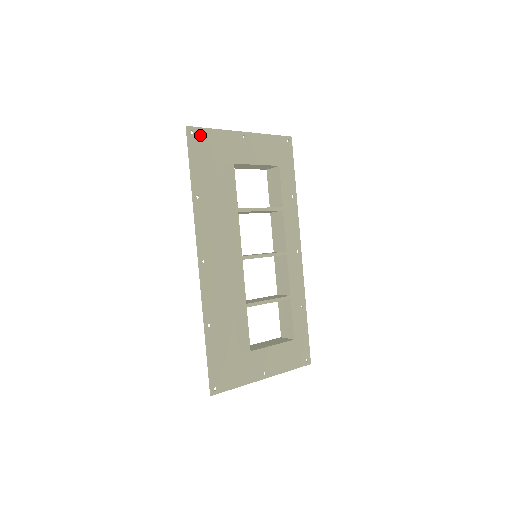
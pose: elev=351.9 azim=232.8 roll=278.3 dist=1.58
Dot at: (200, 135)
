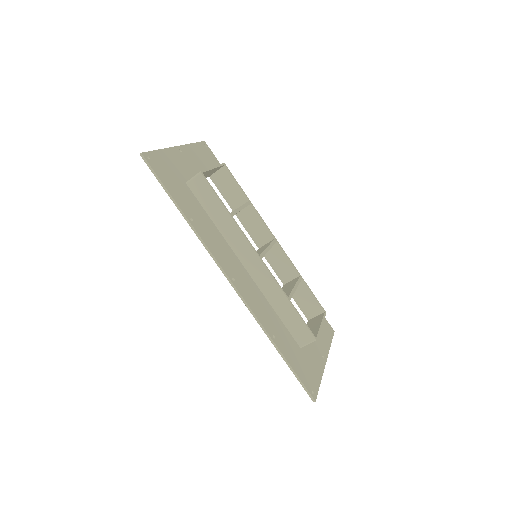
Dot at: (155, 159)
